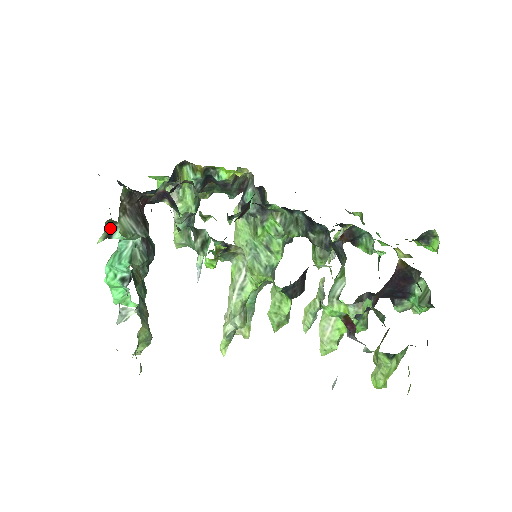
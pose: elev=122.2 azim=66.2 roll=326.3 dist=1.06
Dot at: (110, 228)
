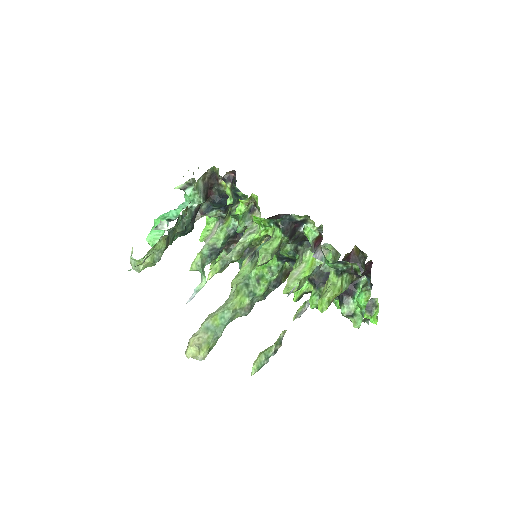
Dot at: (189, 184)
